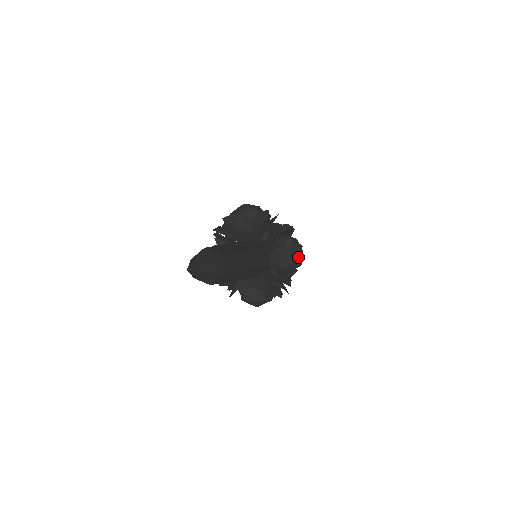
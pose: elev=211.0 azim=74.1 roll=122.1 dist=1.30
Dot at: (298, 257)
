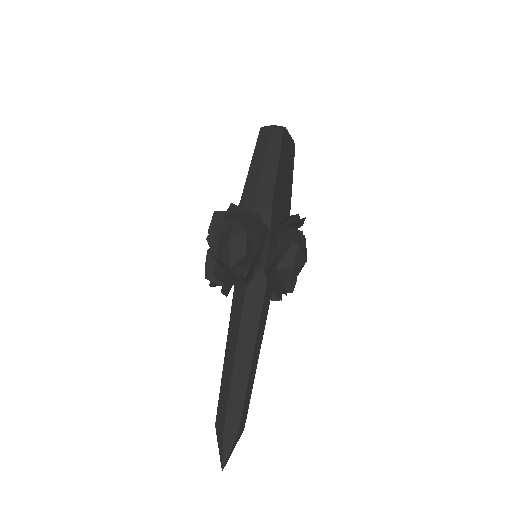
Dot at: occluded
